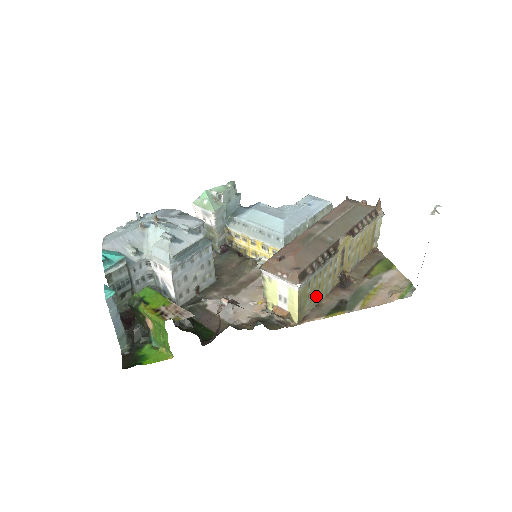
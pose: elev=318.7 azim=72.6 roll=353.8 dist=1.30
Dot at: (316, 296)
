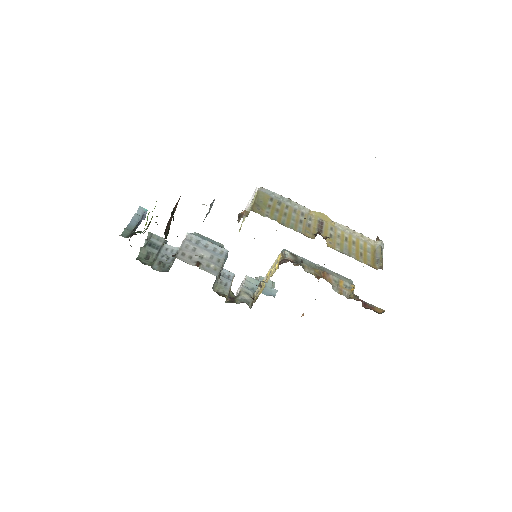
Dot at: (280, 218)
